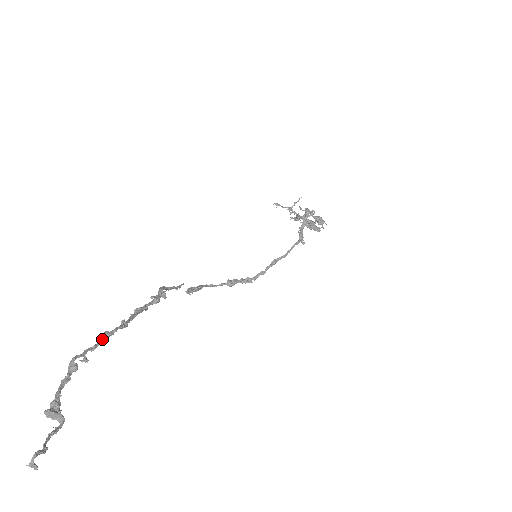
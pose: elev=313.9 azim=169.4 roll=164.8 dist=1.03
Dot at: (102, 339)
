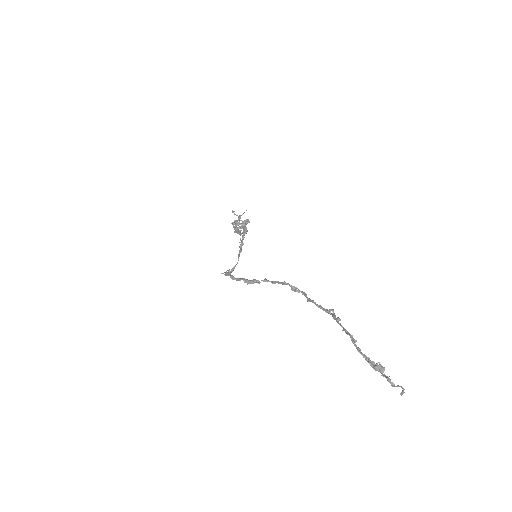
Dot at: occluded
